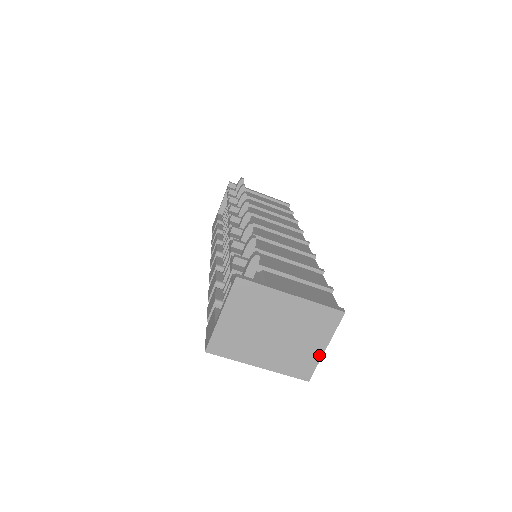
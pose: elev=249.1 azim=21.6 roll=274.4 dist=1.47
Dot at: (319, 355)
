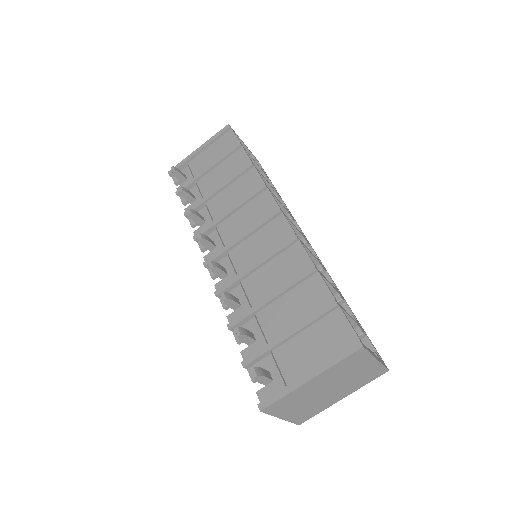
Dot at: (377, 364)
